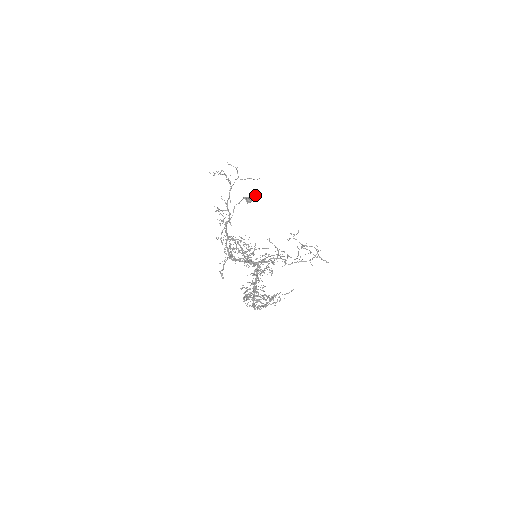
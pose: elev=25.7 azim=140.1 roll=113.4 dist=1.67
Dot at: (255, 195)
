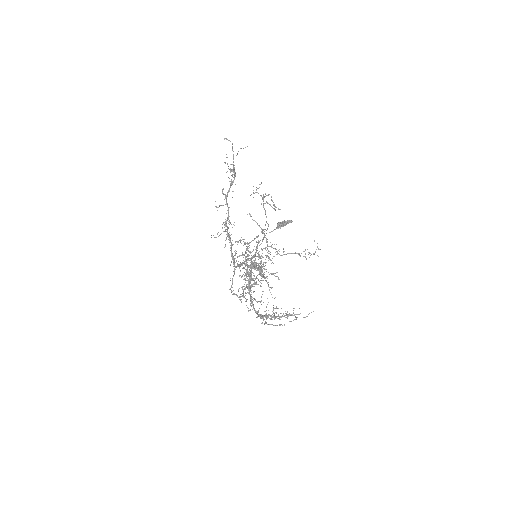
Dot at: (291, 222)
